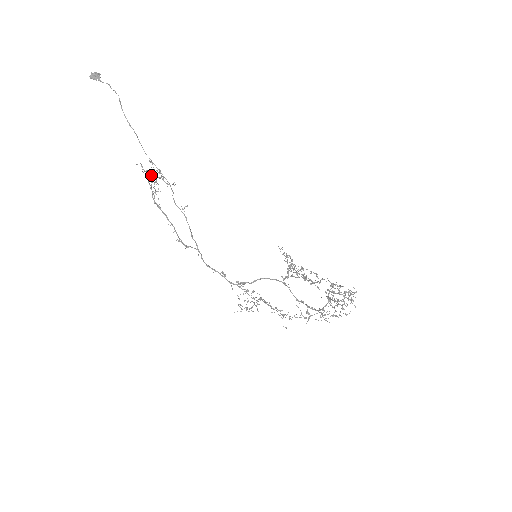
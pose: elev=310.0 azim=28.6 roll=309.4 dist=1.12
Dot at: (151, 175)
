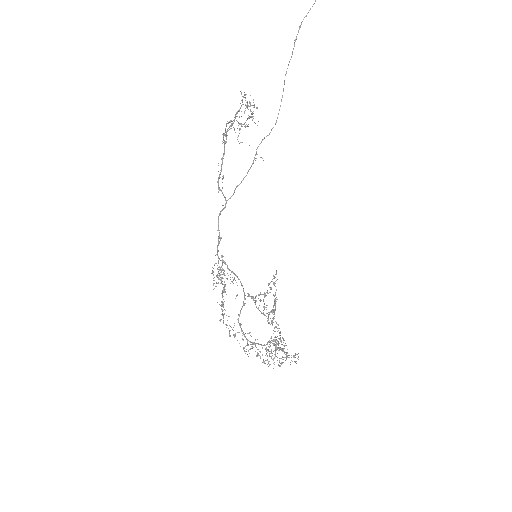
Dot at: occluded
